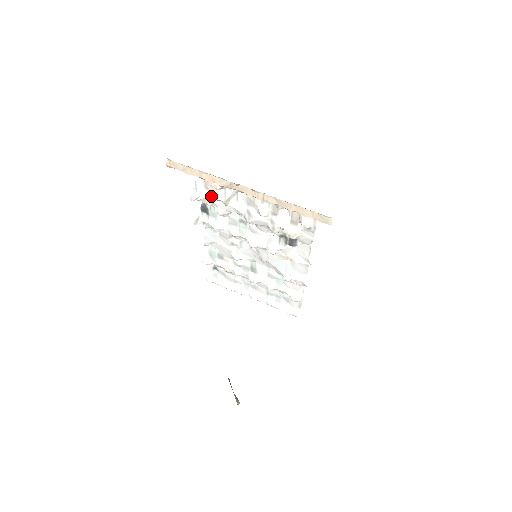
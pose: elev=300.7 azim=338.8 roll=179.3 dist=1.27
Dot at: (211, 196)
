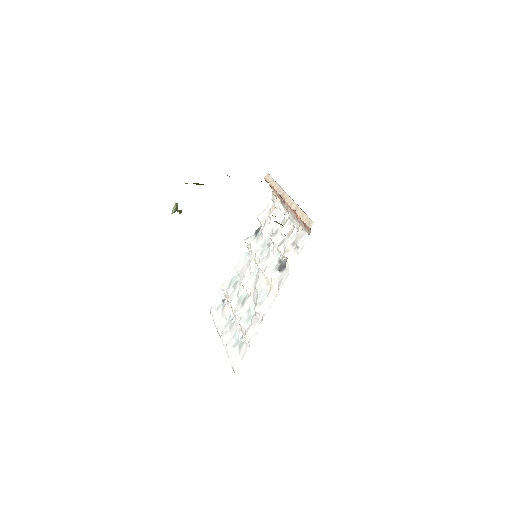
Dot at: (268, 217)
